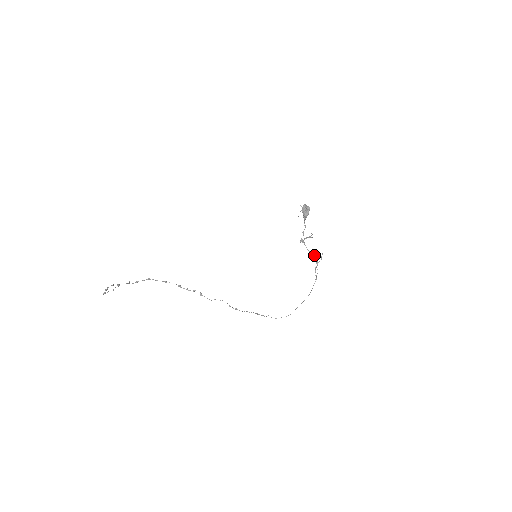
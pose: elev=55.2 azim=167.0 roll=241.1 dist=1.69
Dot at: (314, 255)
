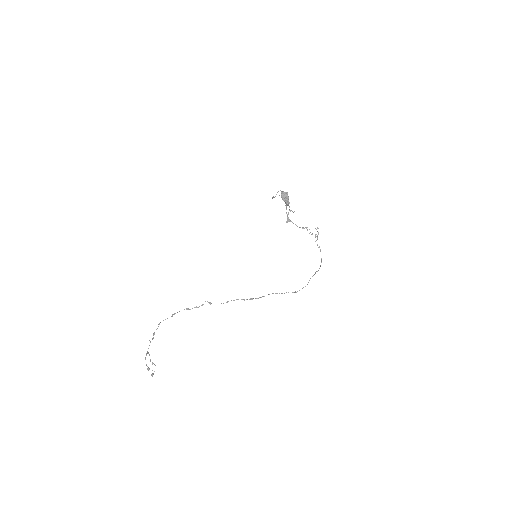
Dot at: (306, 228)
